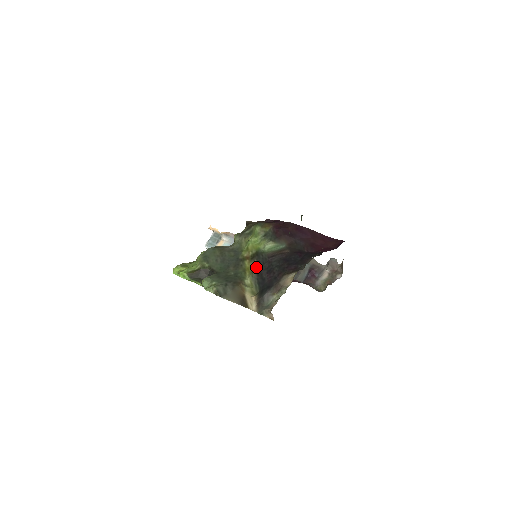
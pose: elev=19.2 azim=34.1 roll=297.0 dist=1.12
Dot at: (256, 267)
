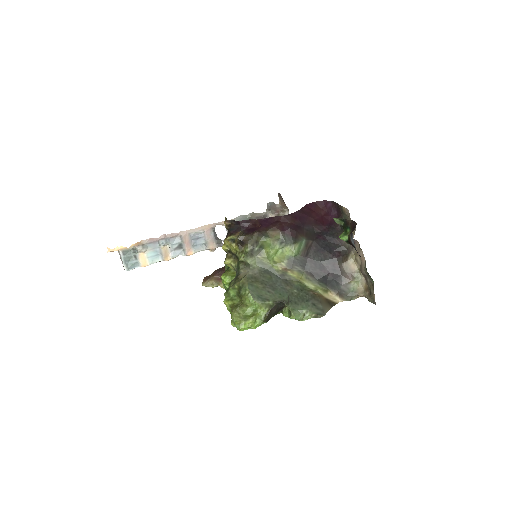
Dot at: (303, 272)
